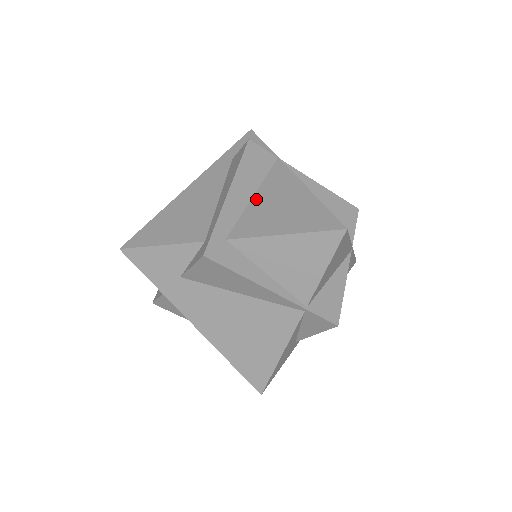
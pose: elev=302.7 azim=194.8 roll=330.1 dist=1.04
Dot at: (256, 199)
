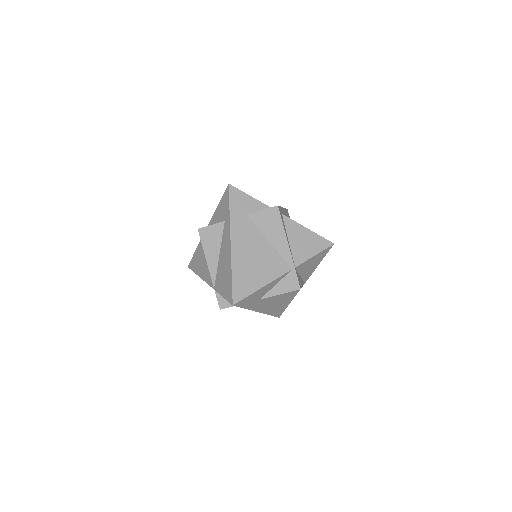
Dot at: occluded
